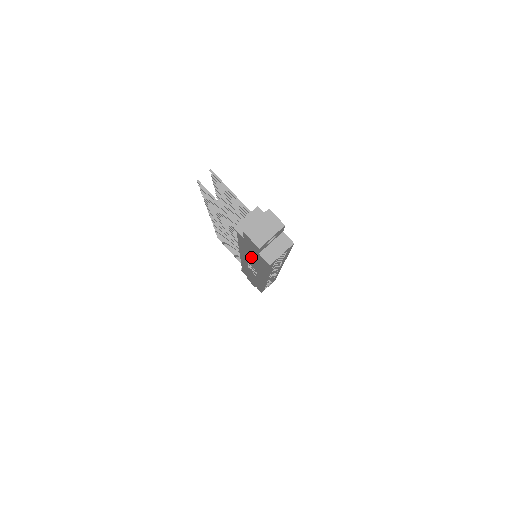
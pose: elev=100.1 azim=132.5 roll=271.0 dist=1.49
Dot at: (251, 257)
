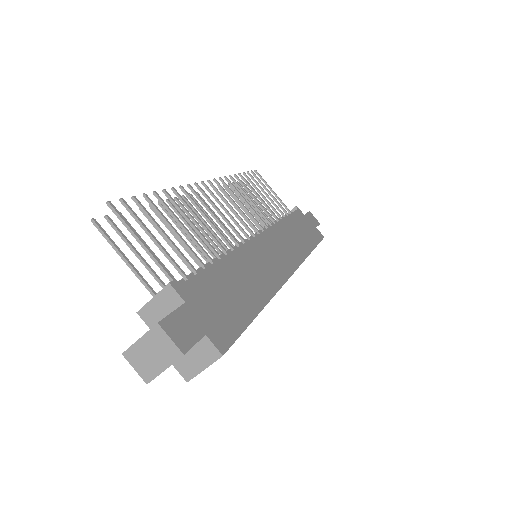
Dot at: occluded
